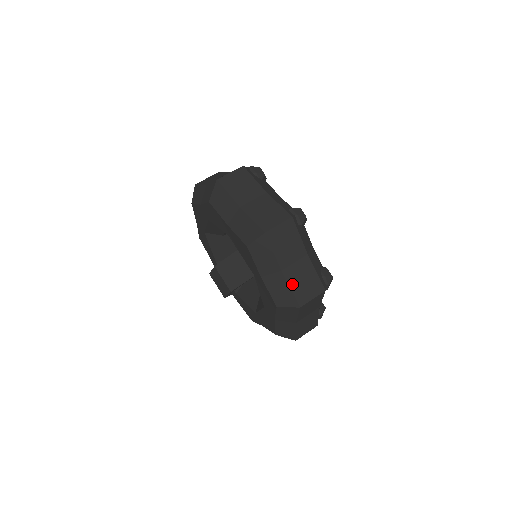
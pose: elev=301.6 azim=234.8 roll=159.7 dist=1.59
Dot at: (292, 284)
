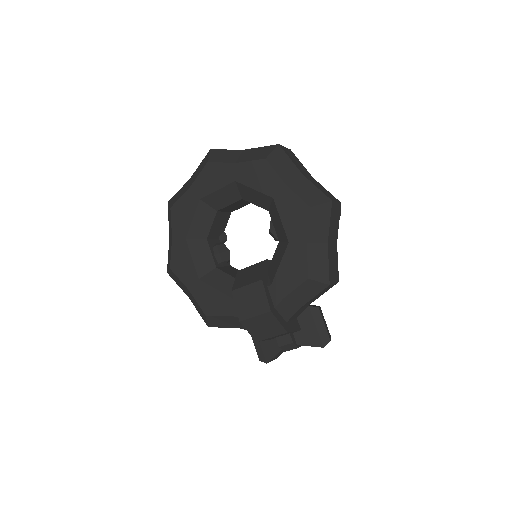
Dot at: (259, 148)
